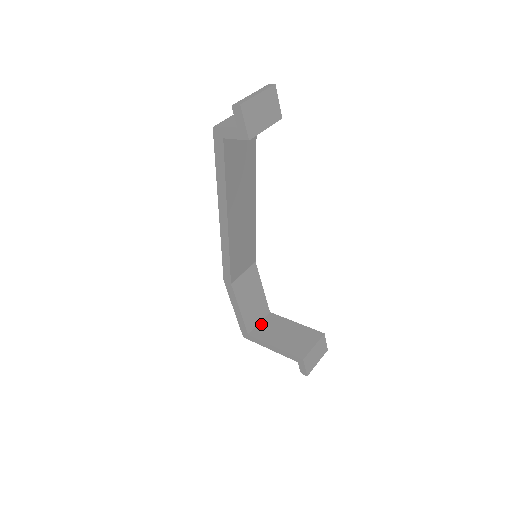
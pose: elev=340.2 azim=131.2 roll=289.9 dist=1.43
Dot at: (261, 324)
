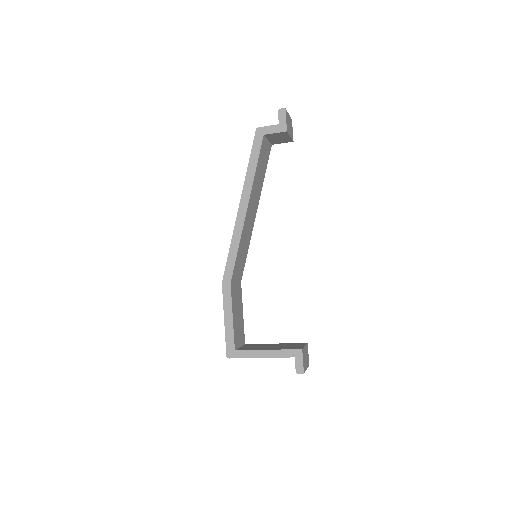
Dot at: (243, 347)
